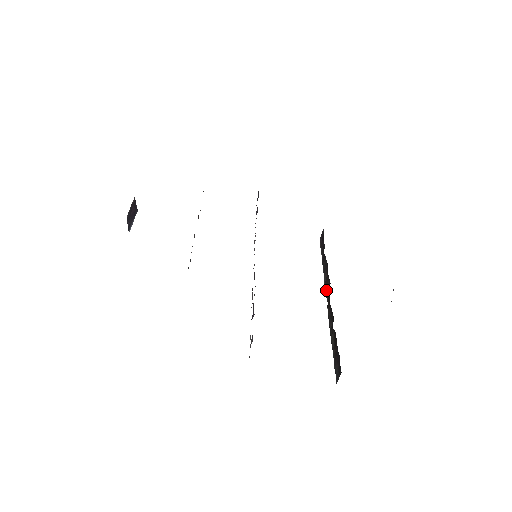
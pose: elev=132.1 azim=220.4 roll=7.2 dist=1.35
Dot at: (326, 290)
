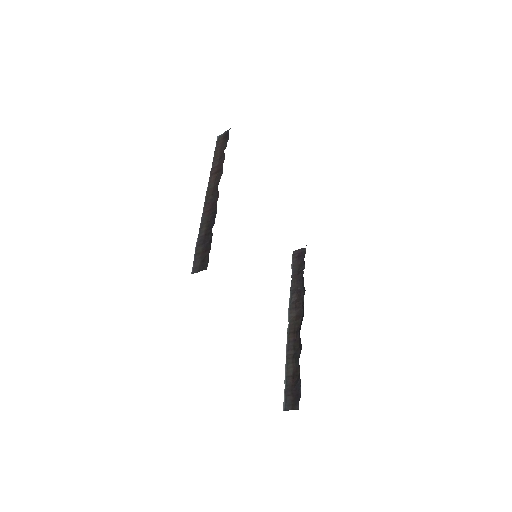
Dot at: (292, 313)
